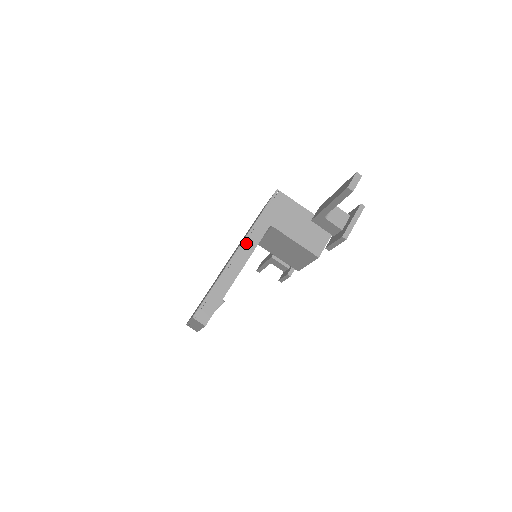
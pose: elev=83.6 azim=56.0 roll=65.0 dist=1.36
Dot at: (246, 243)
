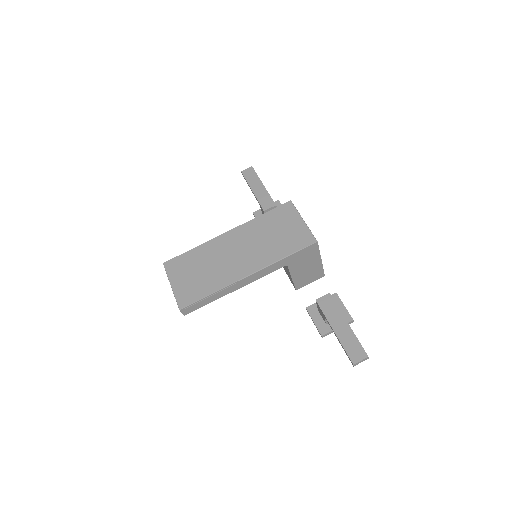
Dot at: (259, 273)
